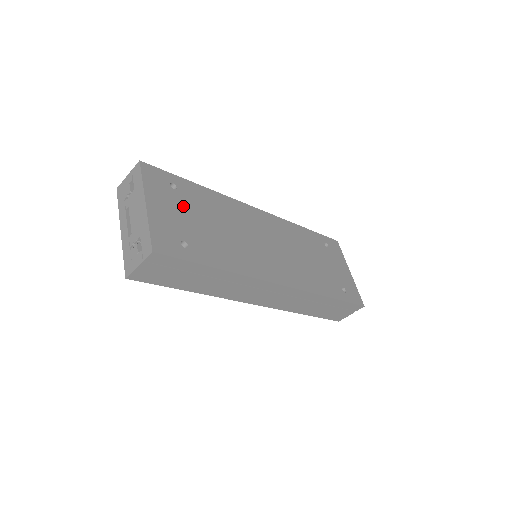
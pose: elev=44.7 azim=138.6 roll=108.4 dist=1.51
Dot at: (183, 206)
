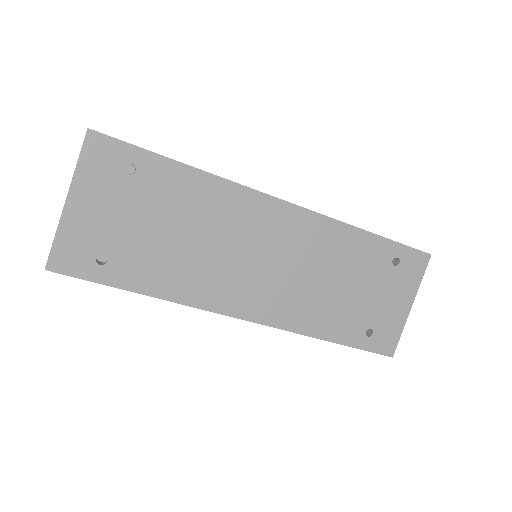
Dot at: (131, 202)
